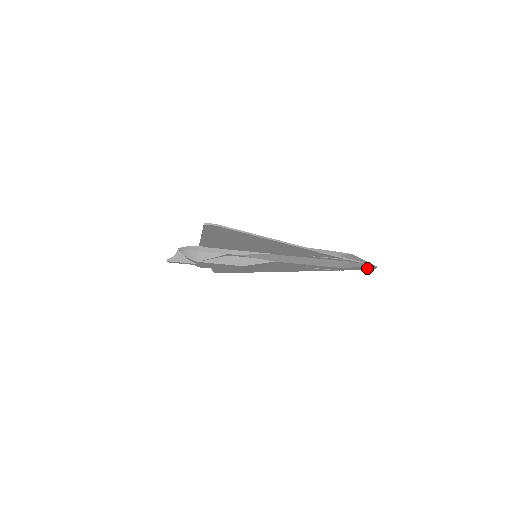
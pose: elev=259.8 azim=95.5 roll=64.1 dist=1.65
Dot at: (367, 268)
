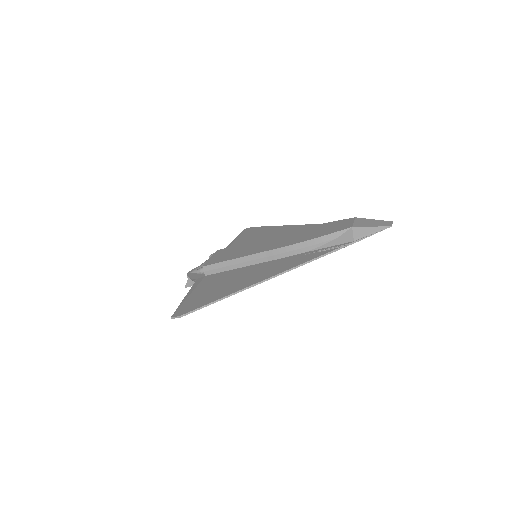
Dot at: occluded
